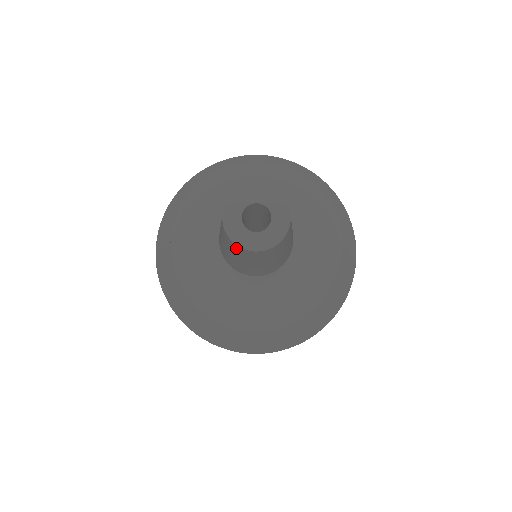
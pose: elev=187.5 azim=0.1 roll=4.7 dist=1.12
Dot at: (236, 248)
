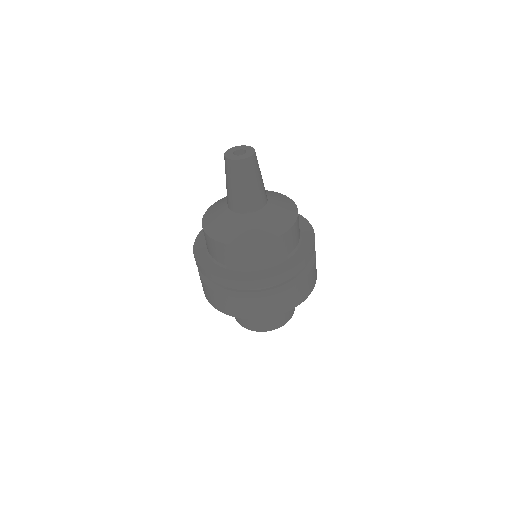
Dot at: (240, 166)
